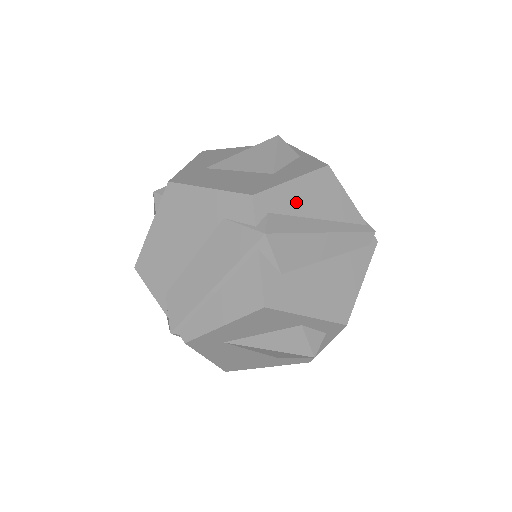
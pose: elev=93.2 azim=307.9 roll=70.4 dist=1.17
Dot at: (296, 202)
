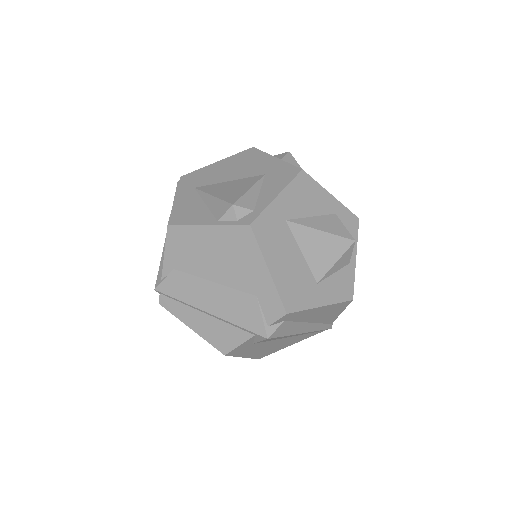
Dot at: (308, 316)
